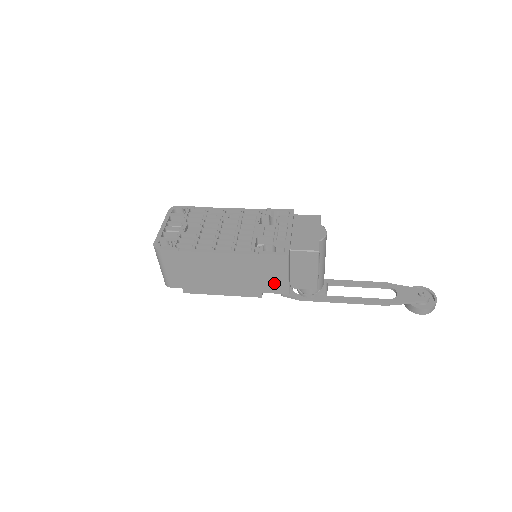
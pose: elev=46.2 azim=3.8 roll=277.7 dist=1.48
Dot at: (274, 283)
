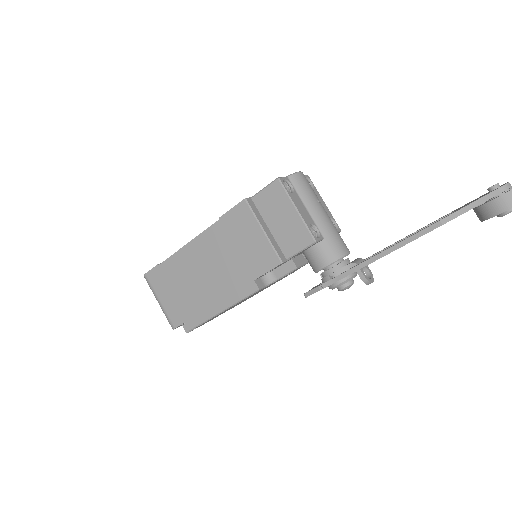
Dot at: (257, 254)
